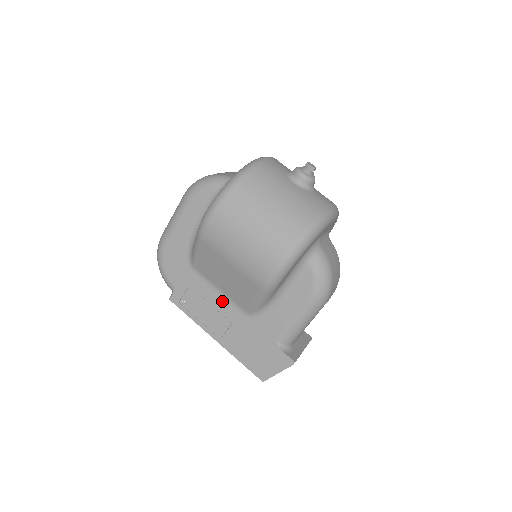
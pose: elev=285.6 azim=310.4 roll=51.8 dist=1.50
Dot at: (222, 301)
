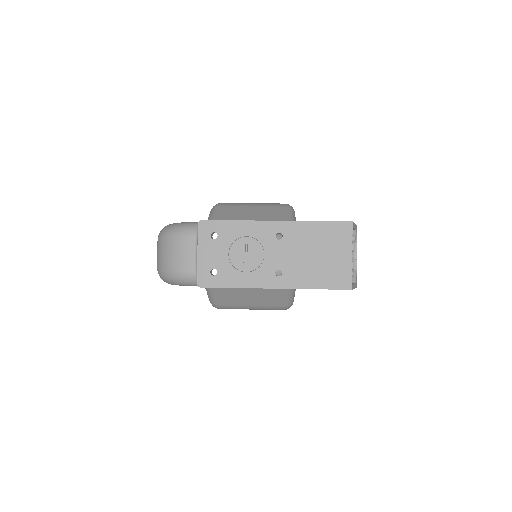
Dot at: occluded
